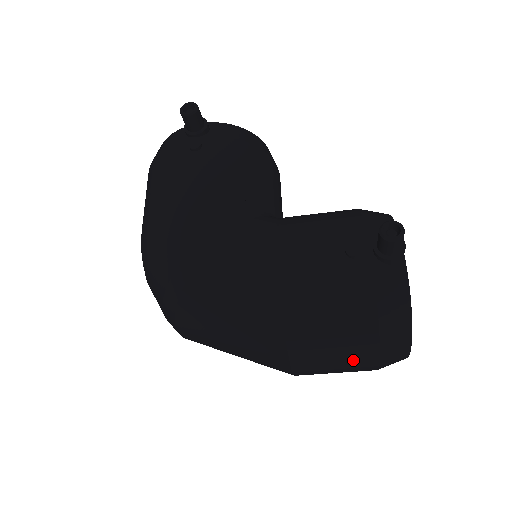
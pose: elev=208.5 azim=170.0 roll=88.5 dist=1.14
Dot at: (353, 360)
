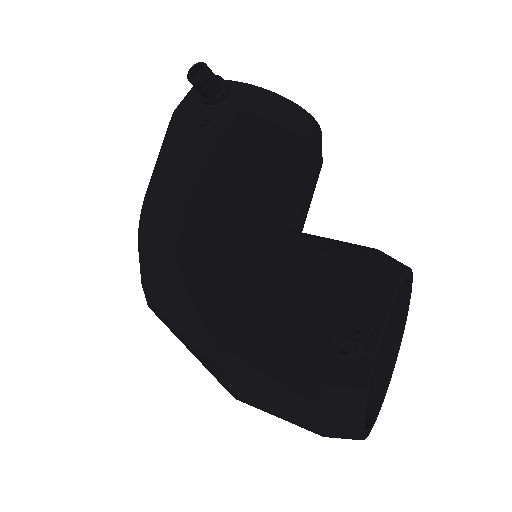
Dot at: occluded
